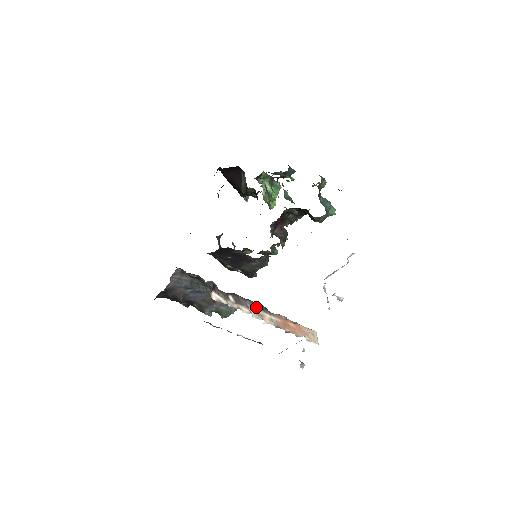
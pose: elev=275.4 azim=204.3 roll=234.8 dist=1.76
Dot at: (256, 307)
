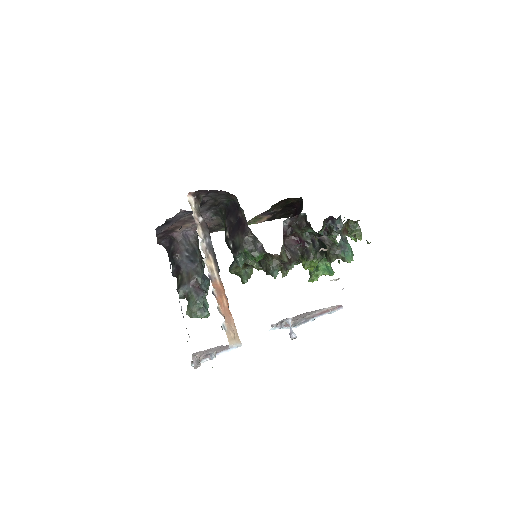
Dot at: (212, 250)
